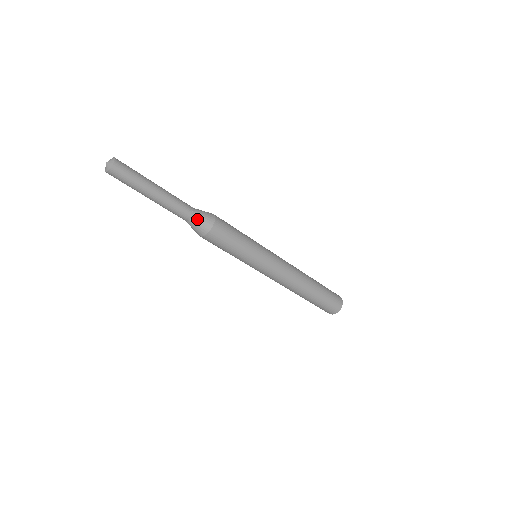
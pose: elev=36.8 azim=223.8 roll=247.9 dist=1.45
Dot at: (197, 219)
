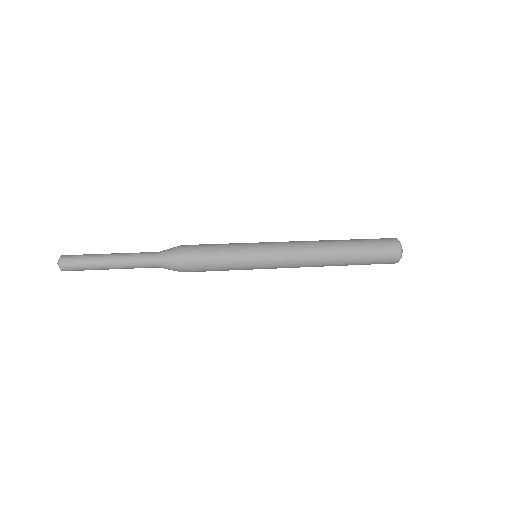
Dot at: (164, 261)
